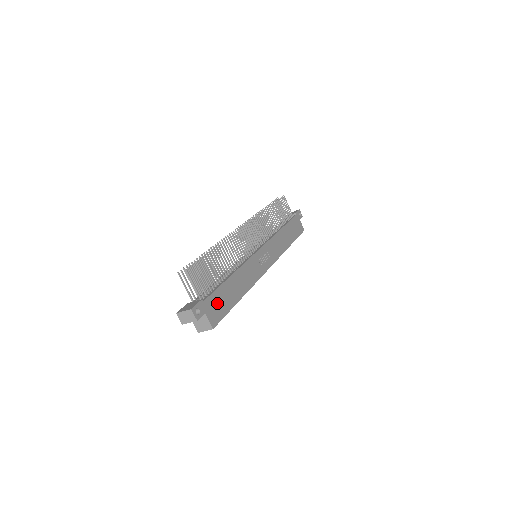
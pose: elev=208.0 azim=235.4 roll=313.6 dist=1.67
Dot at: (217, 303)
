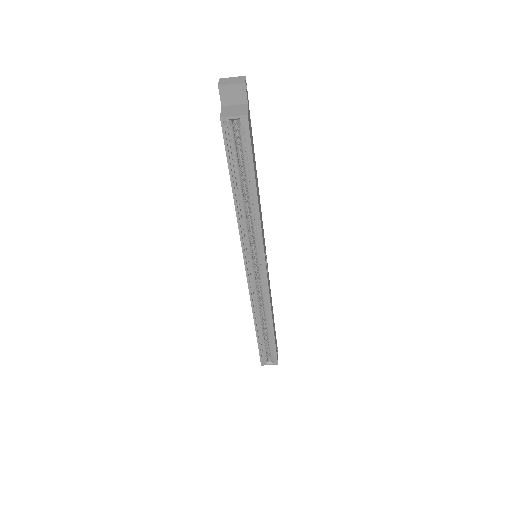
Dot at: (251, 136)
